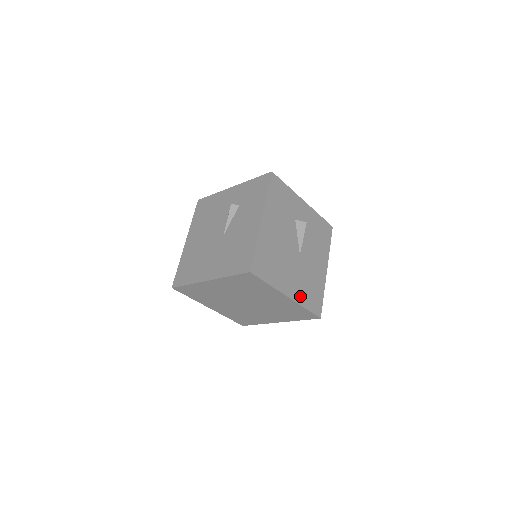
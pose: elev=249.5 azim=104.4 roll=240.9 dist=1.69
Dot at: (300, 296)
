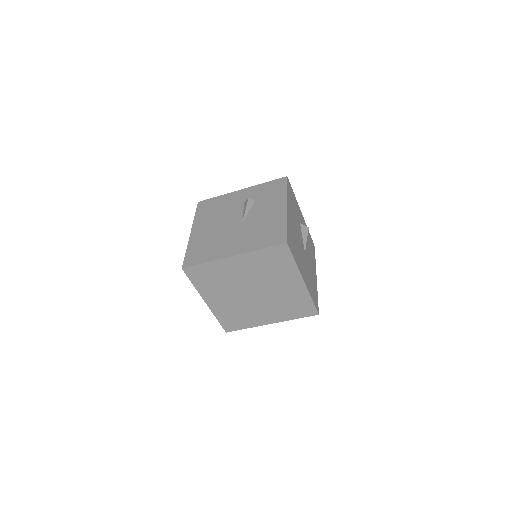
Dot at: (309, 286)
